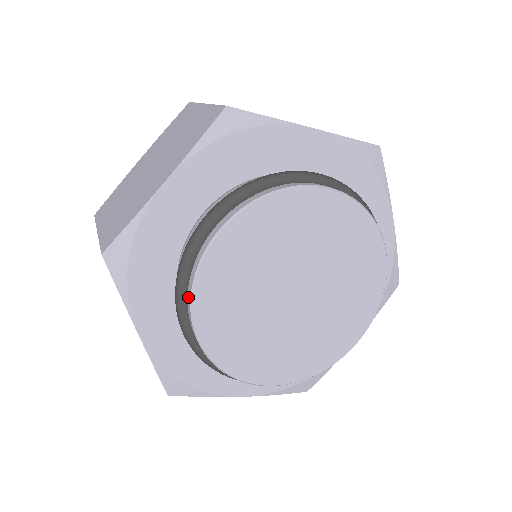
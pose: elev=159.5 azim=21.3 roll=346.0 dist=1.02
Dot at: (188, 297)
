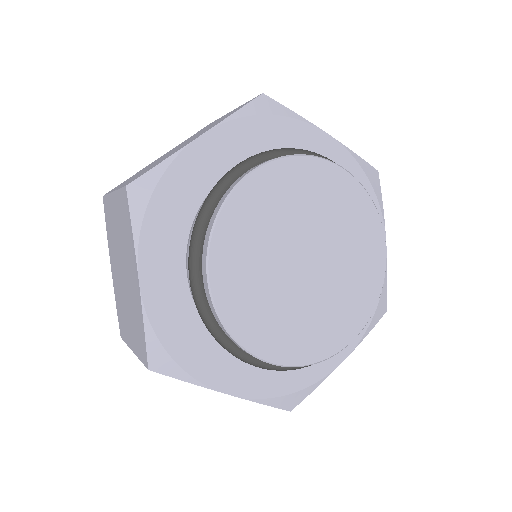
Dot at: (234, 343)
